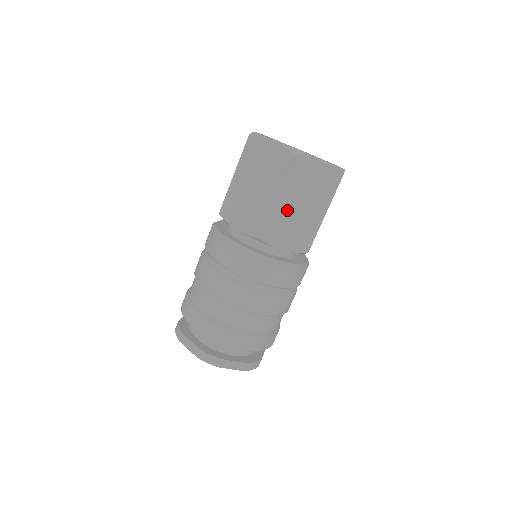
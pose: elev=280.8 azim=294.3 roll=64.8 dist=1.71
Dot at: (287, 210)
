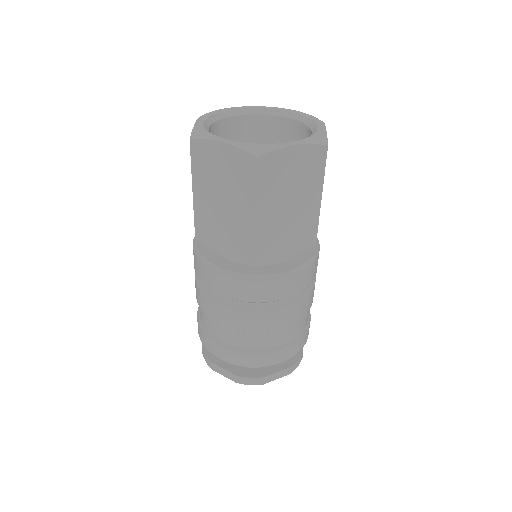
Dot at: (274, 218)
